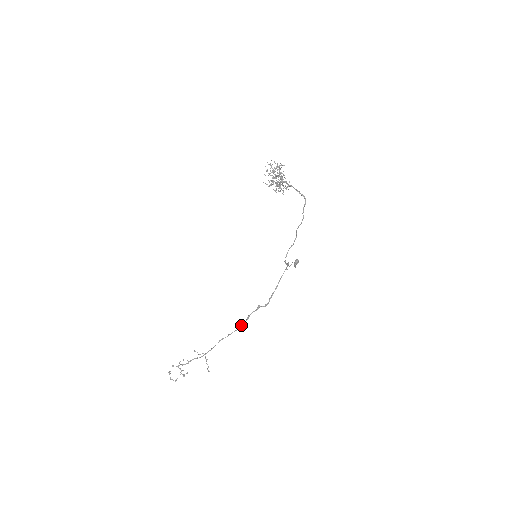
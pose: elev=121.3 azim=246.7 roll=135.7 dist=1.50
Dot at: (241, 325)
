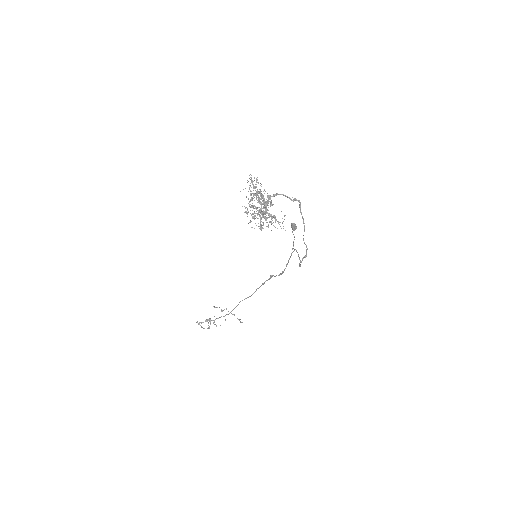
Dot at: occluded
